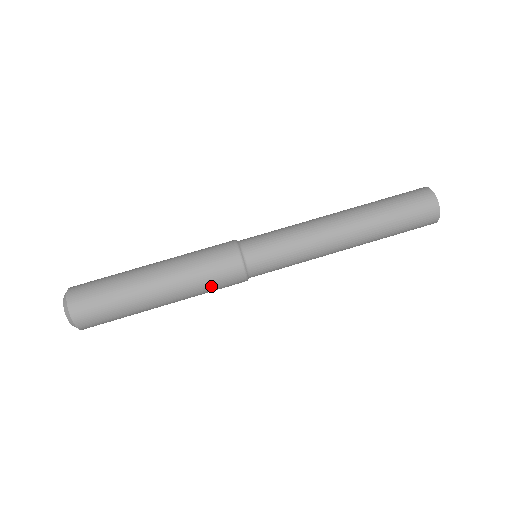
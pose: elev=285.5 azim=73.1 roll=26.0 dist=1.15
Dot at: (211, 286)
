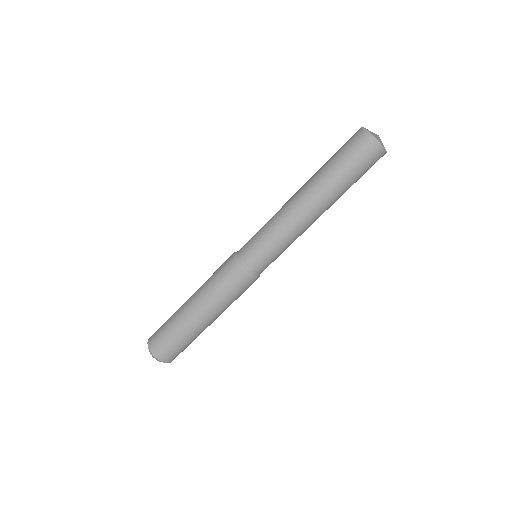
Dot at: (237, 297)
